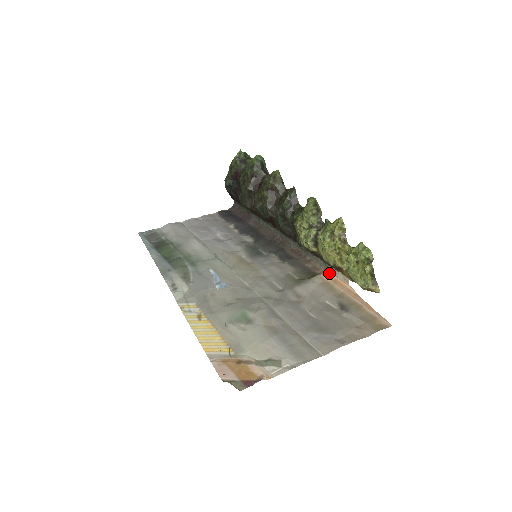
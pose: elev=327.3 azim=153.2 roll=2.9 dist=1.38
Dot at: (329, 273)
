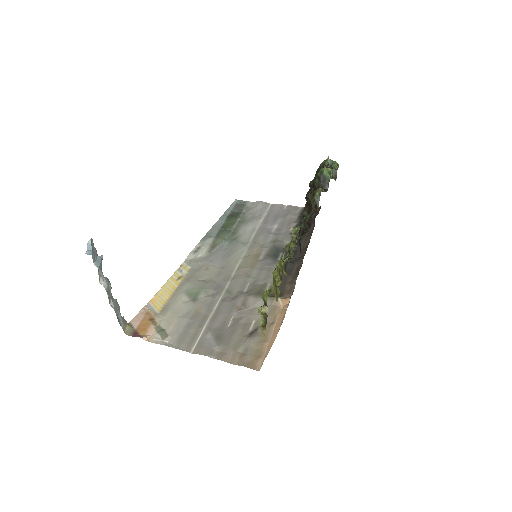
Dot at: (289, 302)
